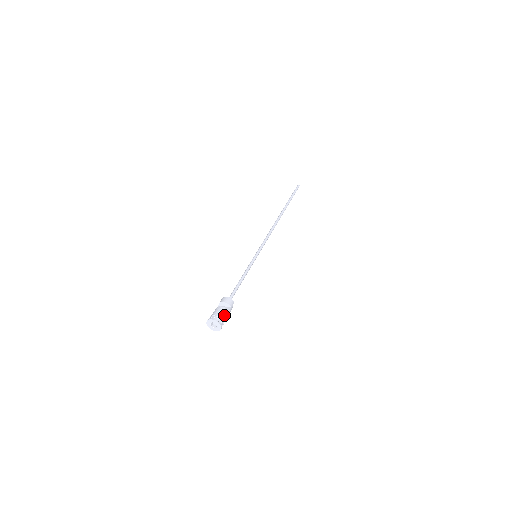
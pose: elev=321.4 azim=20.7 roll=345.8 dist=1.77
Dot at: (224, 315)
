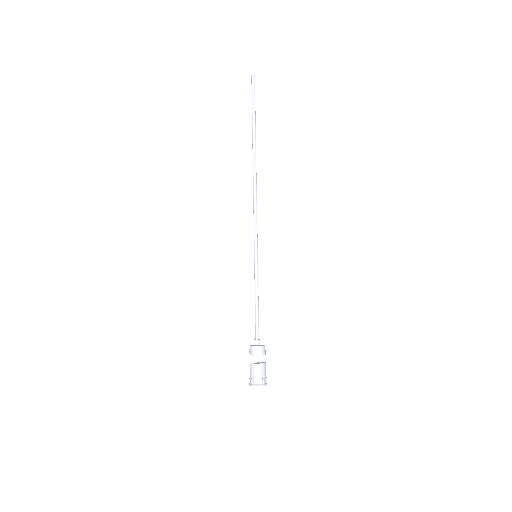
Dot at: occluded
